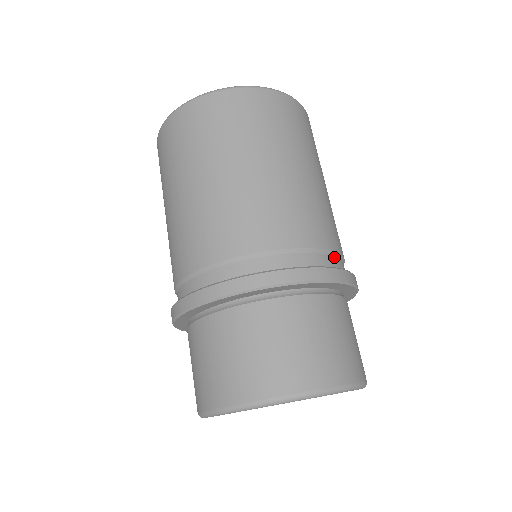
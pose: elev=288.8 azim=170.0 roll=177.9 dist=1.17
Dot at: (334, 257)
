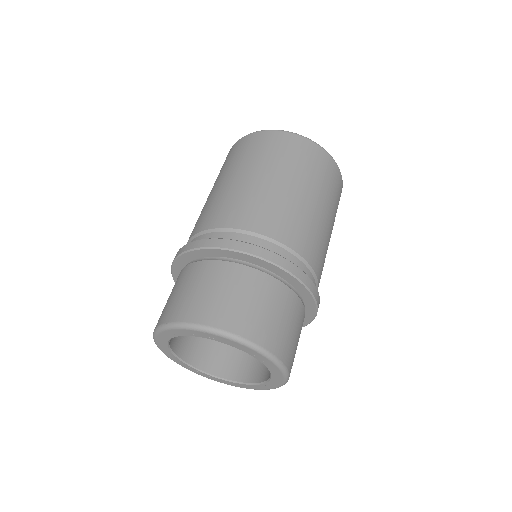
Dot at: (244, 234)
